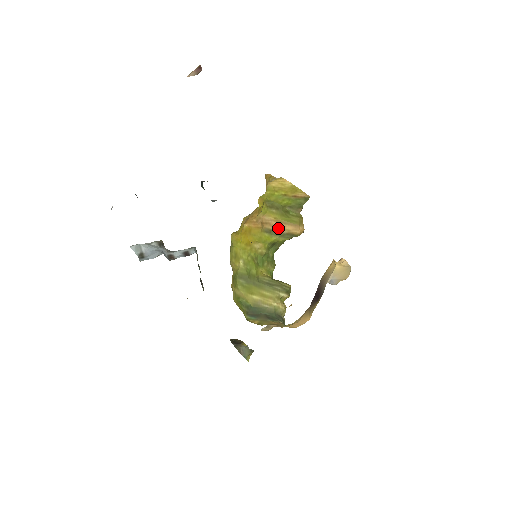
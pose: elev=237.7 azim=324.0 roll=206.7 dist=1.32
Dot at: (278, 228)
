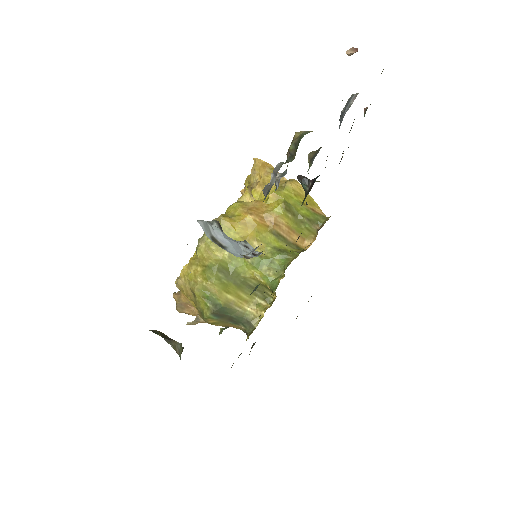
Dot at: (286, 234)
